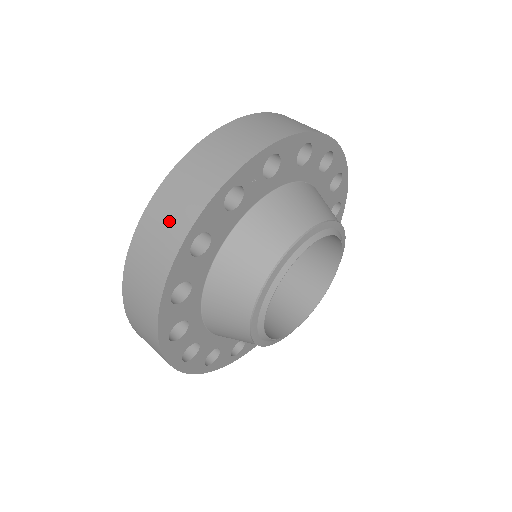
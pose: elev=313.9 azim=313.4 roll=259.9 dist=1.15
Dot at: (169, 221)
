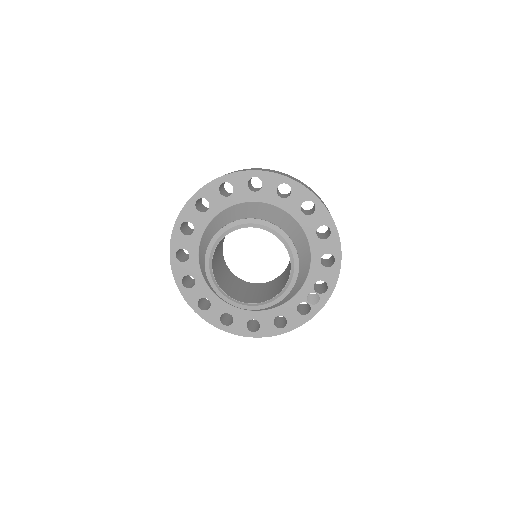
Dot at: occluded
